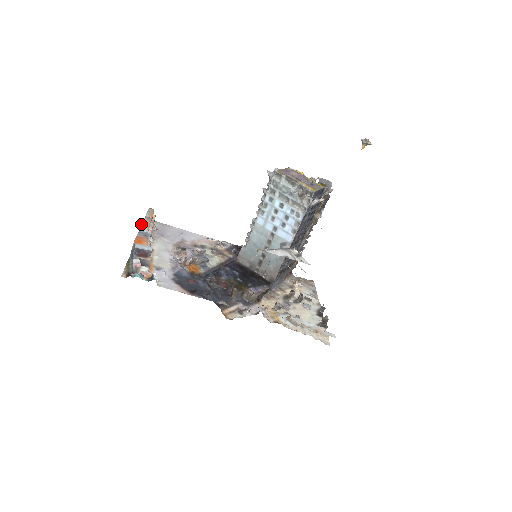
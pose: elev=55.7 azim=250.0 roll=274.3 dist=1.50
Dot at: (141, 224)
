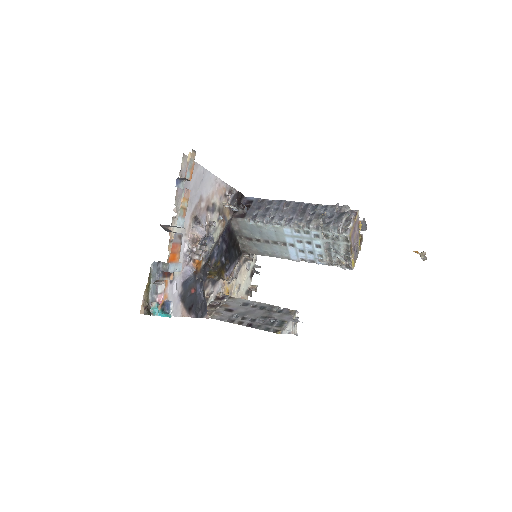
Dot at: (180, 208)
